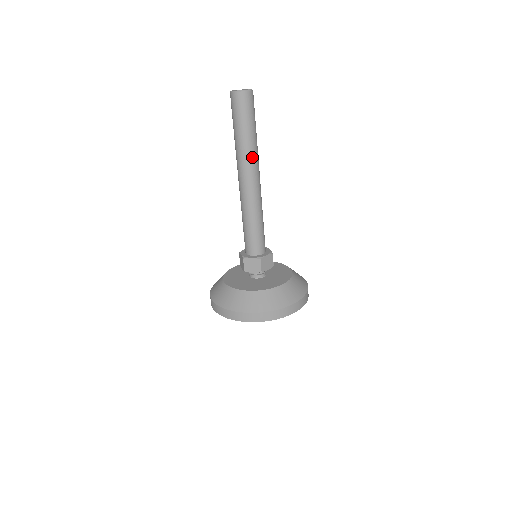
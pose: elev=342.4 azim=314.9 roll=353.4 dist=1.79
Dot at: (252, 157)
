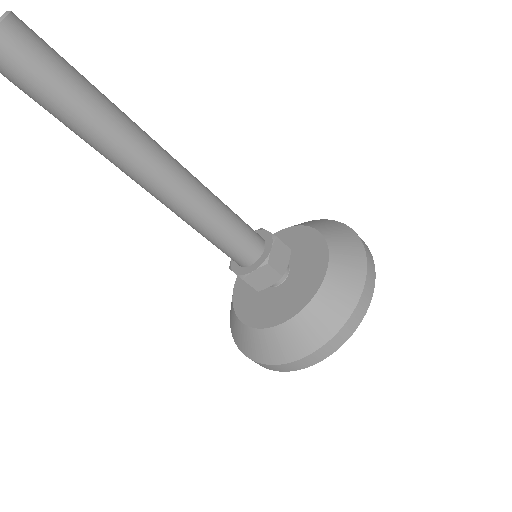
Dot at: (124, 135)
